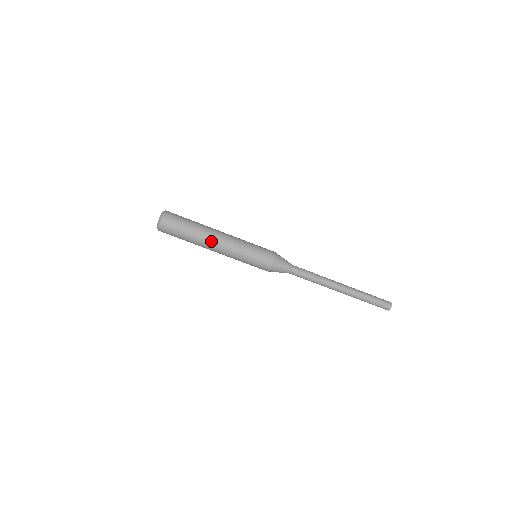
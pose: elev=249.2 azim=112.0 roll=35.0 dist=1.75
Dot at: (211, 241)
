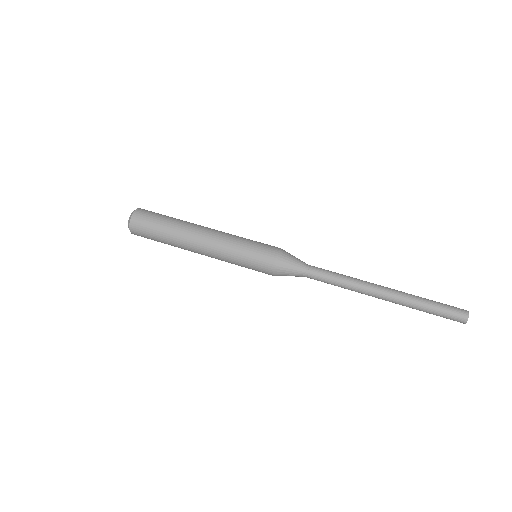
Dot at: (199, 226)
